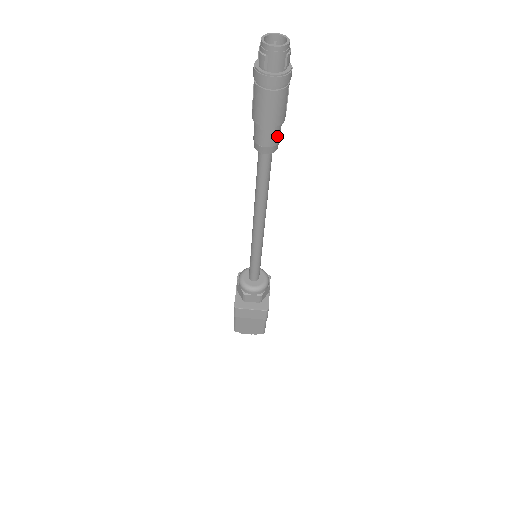
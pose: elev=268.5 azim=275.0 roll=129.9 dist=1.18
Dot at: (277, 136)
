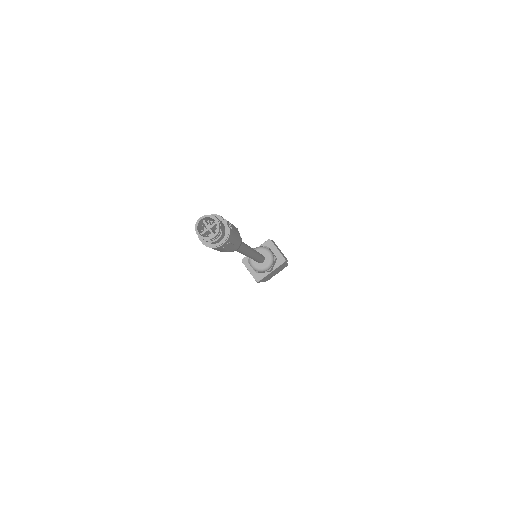
Dot at: occluded
